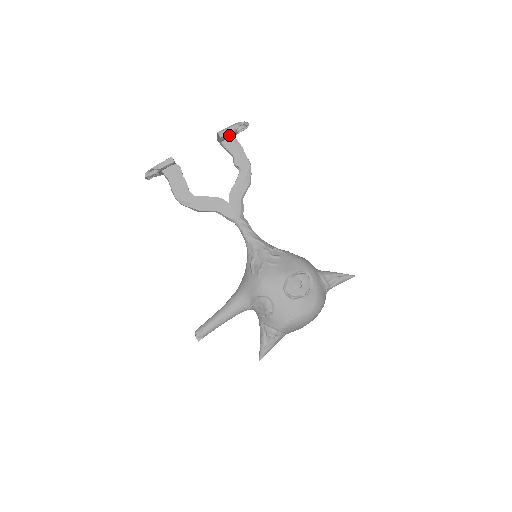
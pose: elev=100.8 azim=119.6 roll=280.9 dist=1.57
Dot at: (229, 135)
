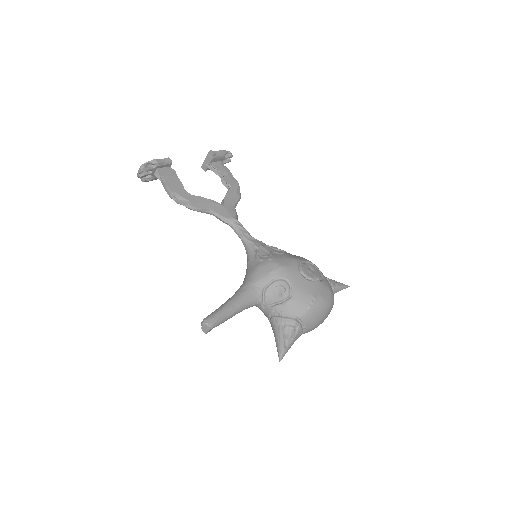
Dot at: (219, 157)
